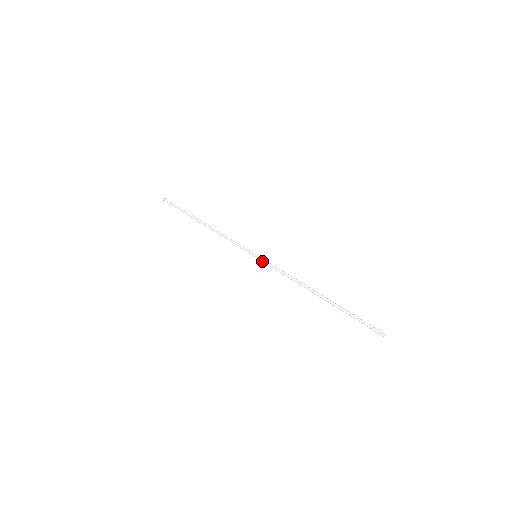
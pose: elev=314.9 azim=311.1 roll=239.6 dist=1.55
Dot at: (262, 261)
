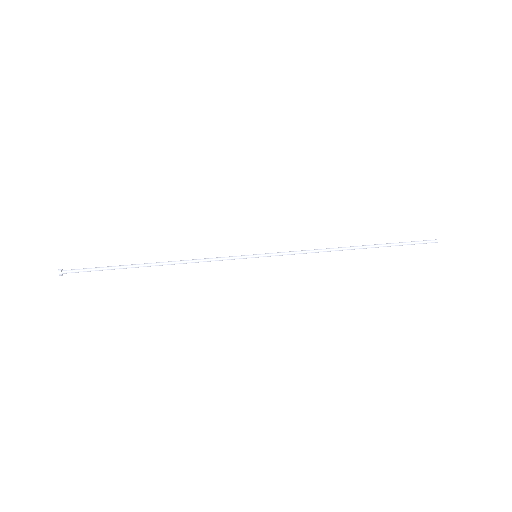
Dot at: (268, 256)
